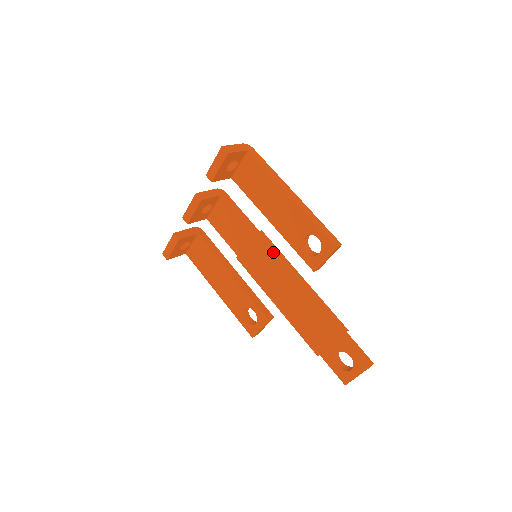
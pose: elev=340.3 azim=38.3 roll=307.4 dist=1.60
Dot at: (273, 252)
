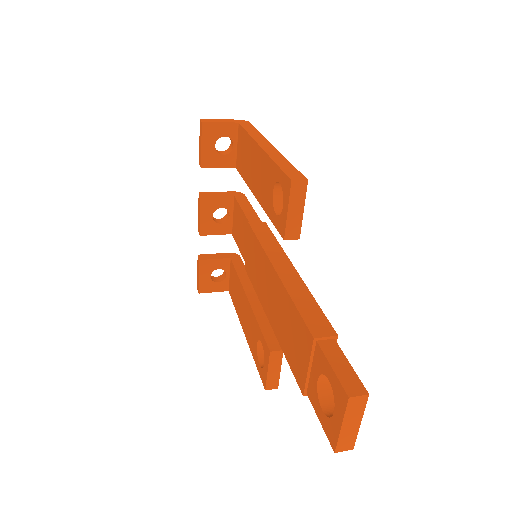
Dot at: (263, 239)
